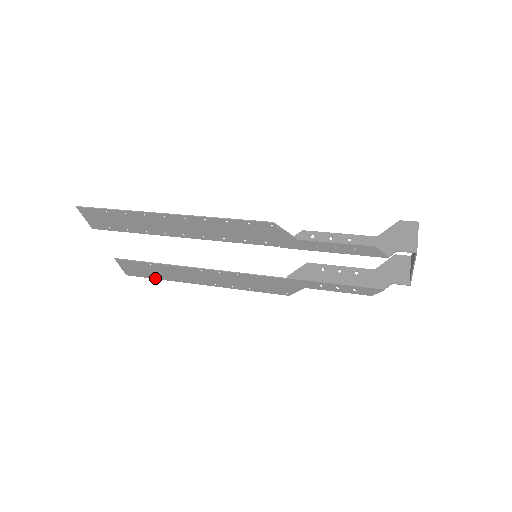
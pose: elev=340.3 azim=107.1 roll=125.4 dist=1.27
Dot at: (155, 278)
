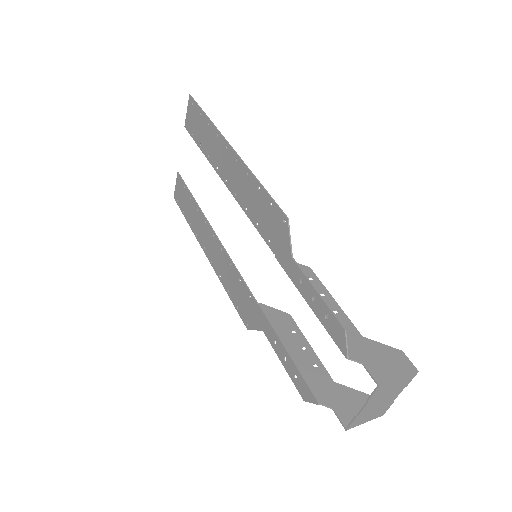
Dot at: (185, 217)
